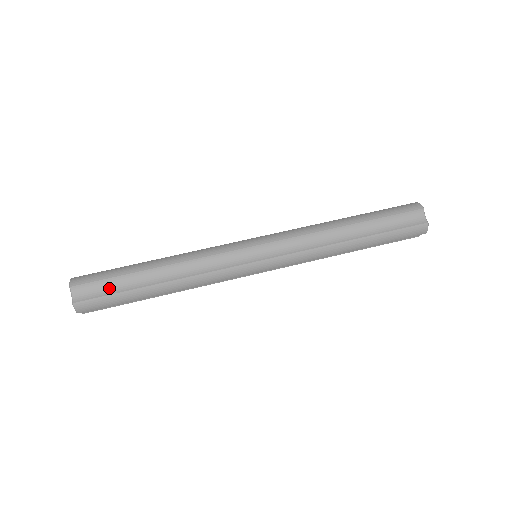
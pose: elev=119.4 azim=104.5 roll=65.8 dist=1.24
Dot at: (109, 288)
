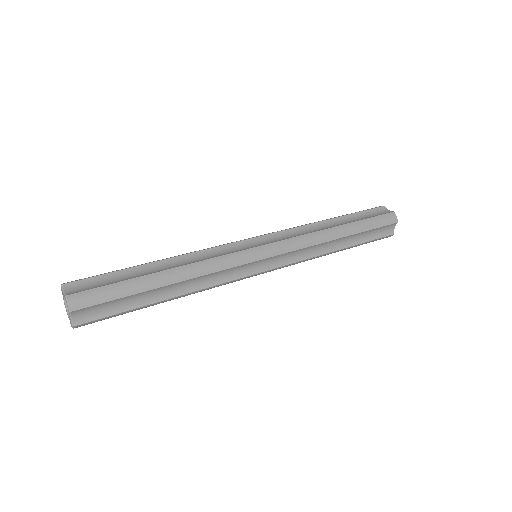
Dot at: (108, 281)
